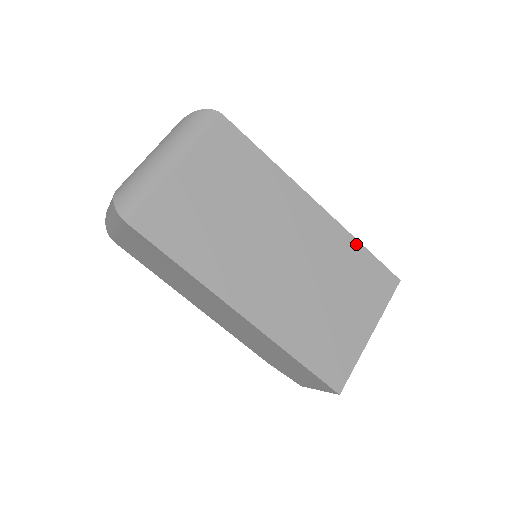
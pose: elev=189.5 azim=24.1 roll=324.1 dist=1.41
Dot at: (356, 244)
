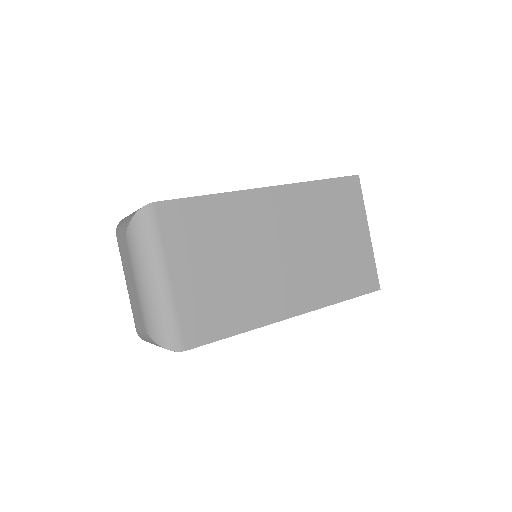
Dot at: (315, 185)
